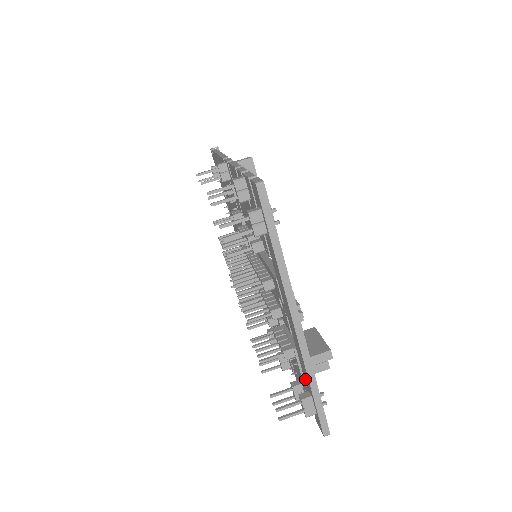
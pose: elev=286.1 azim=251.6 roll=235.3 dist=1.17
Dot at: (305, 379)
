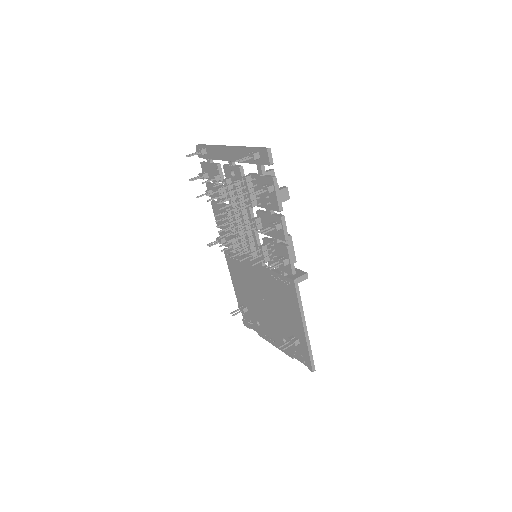
Dot at: (250, 160)
